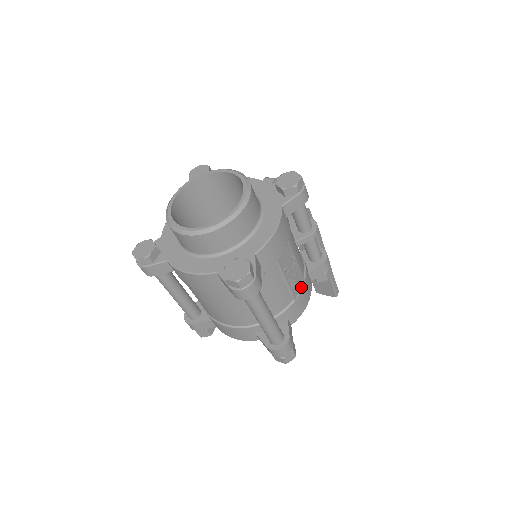
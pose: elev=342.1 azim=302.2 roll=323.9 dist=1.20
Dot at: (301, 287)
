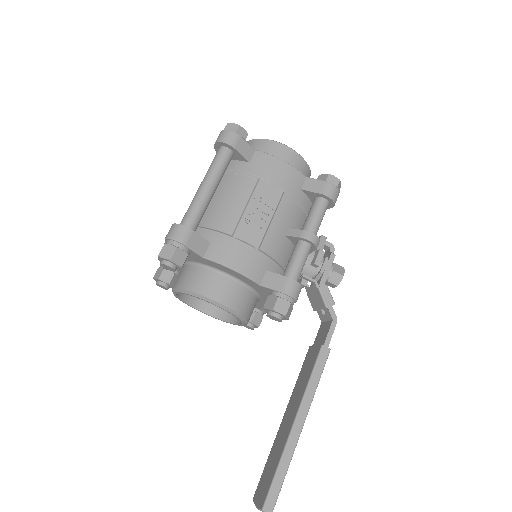
Dot at: (249, 244)
